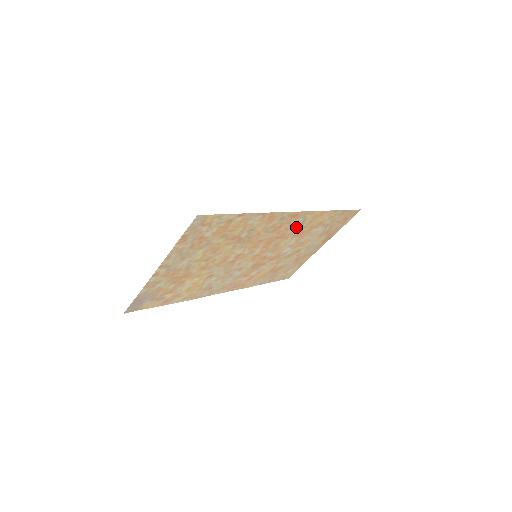
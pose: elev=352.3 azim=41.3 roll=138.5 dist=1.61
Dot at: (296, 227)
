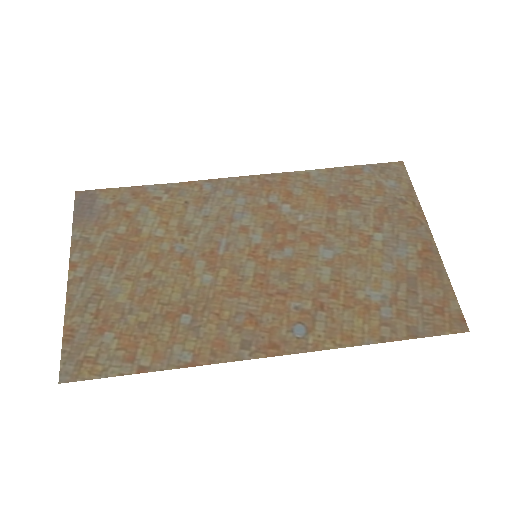
Dot at: (304, 313)
